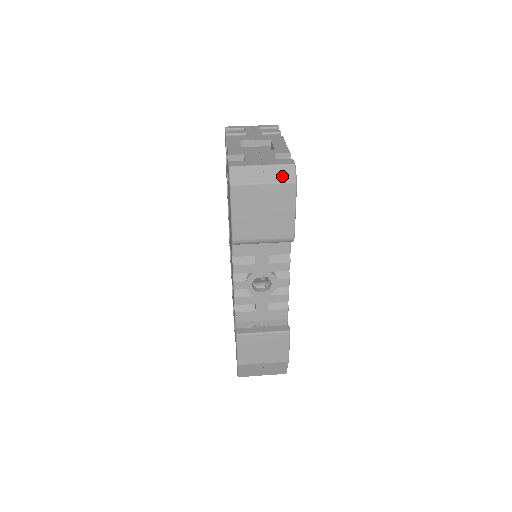
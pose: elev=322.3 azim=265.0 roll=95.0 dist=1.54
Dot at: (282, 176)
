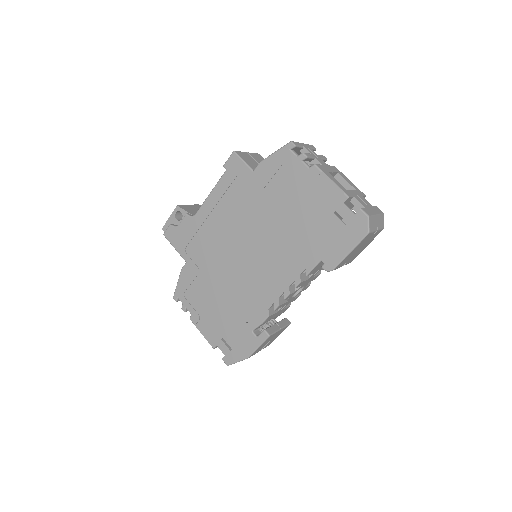
Dot at: (382, 224)
